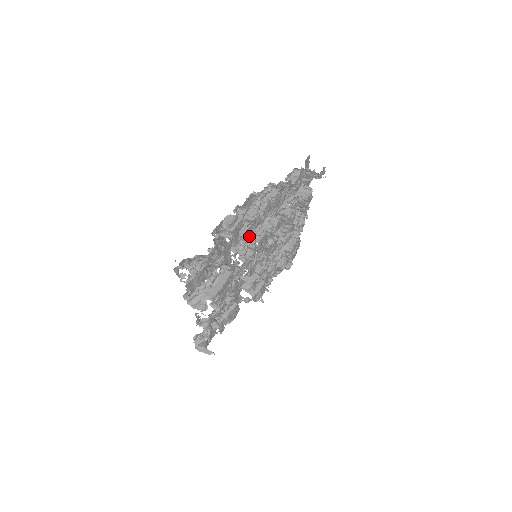
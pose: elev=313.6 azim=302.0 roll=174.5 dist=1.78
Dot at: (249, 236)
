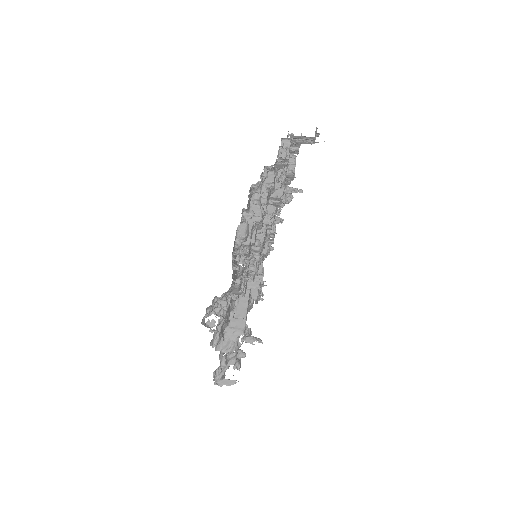
Dot at: occluded
